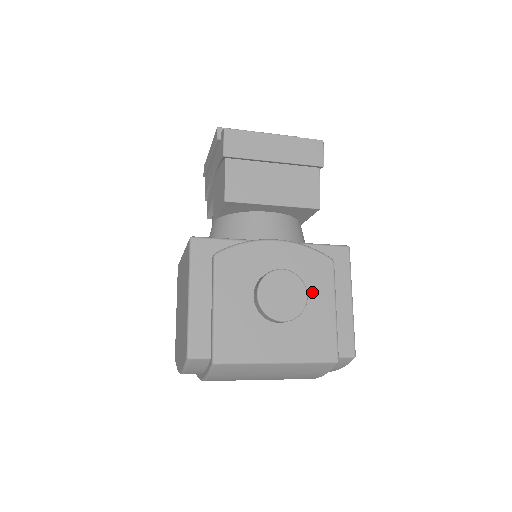
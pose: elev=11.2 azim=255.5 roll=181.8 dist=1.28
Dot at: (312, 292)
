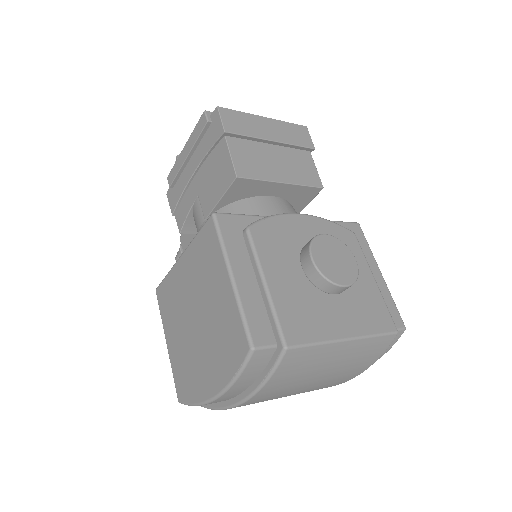
Dot at: occluded
